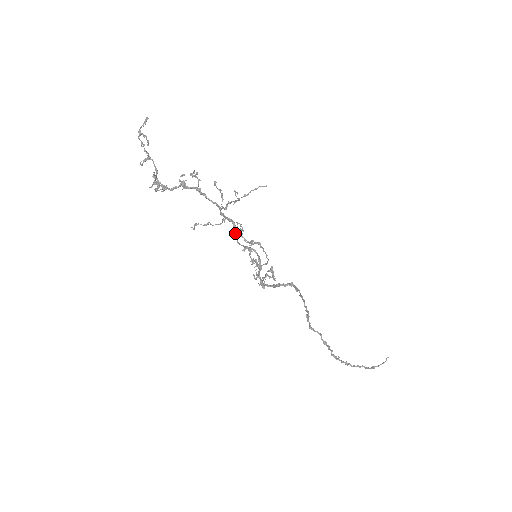
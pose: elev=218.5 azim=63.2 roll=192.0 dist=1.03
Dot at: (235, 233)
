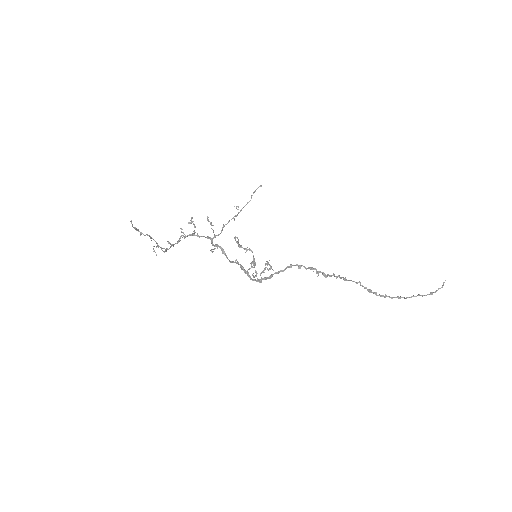
Dot at: (224, 254)
